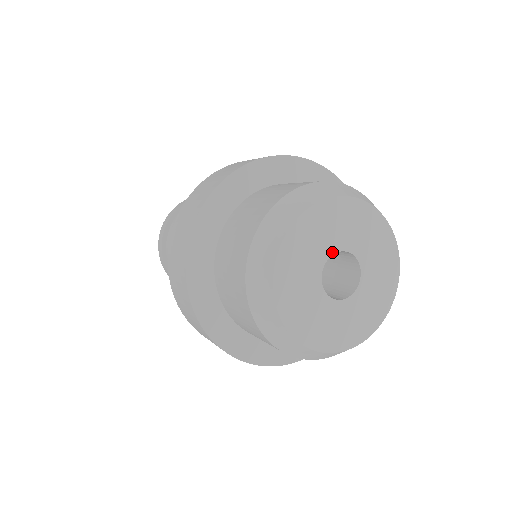
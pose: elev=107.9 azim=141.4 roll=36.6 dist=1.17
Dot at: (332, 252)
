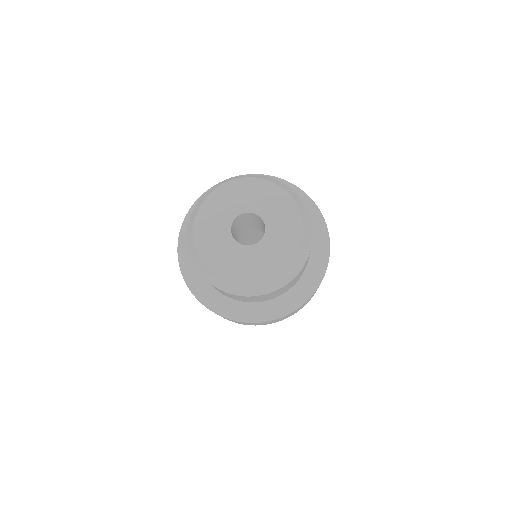
Dot at: (250, 211)
